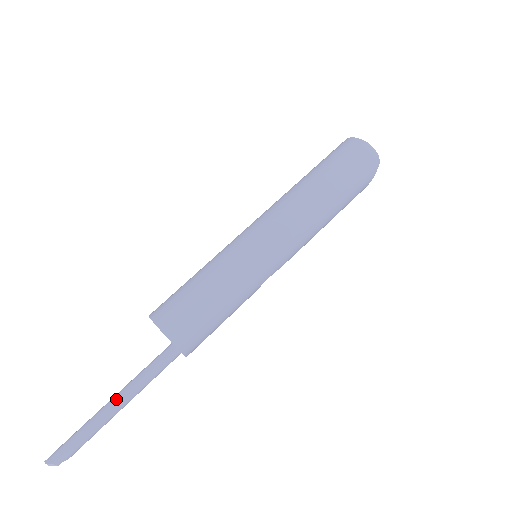
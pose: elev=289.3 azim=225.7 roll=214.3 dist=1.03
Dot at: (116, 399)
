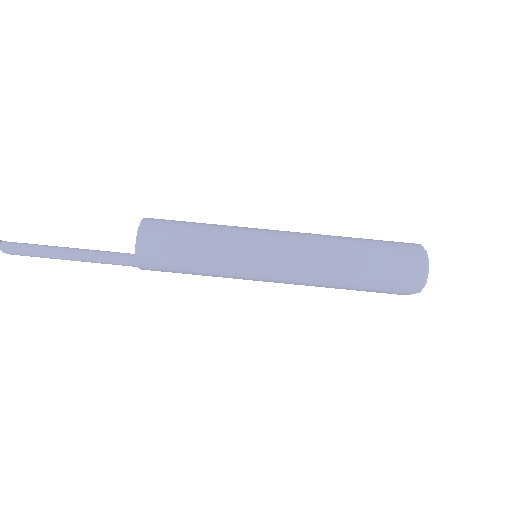
Dot at: (70, 252)
